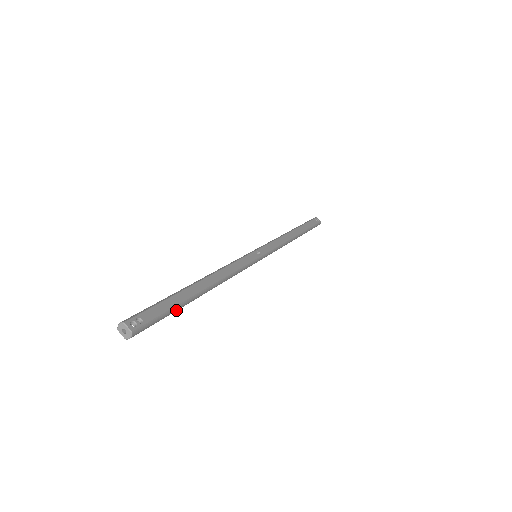
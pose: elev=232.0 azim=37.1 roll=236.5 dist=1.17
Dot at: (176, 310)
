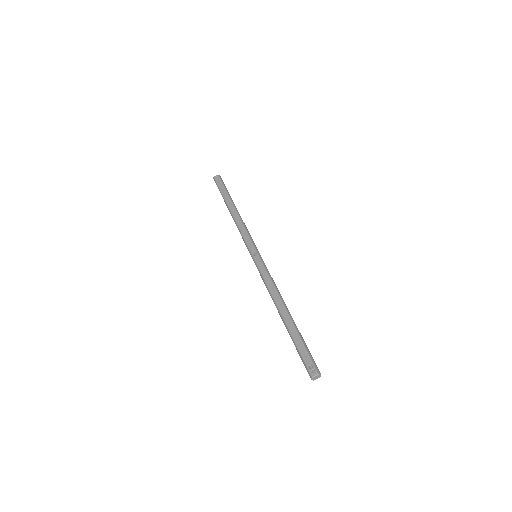
Dot at: (302, 338)
